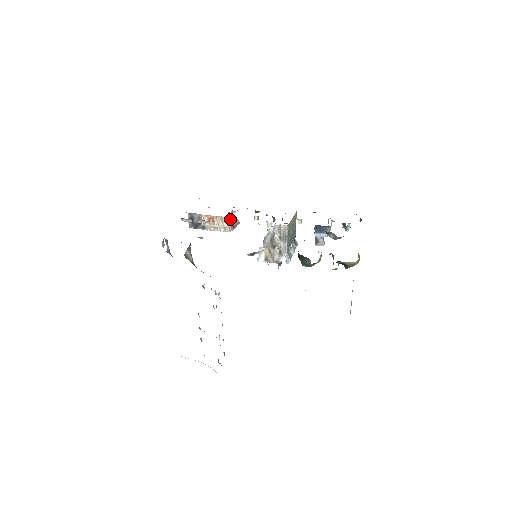
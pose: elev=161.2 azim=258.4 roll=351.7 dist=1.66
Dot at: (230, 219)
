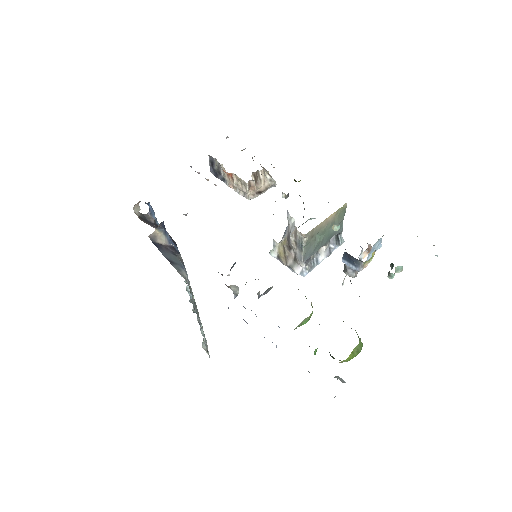
Dot at: (252, 183)
